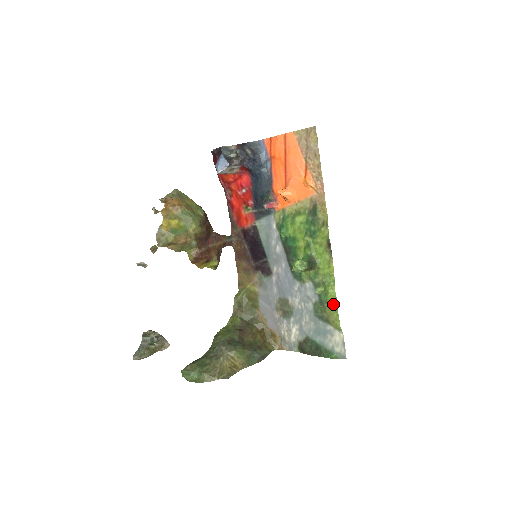
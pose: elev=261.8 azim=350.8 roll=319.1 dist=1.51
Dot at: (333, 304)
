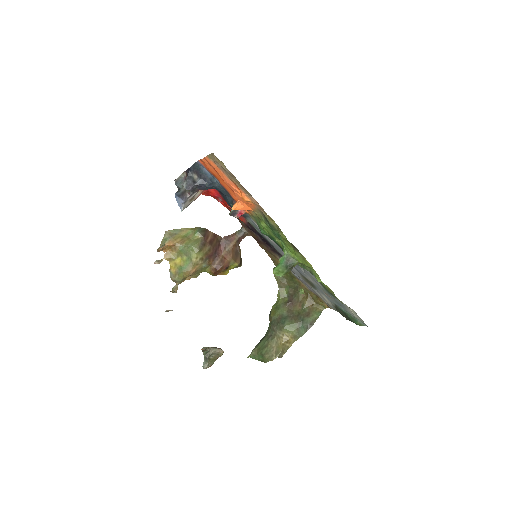
Dot at: (329, 289)
